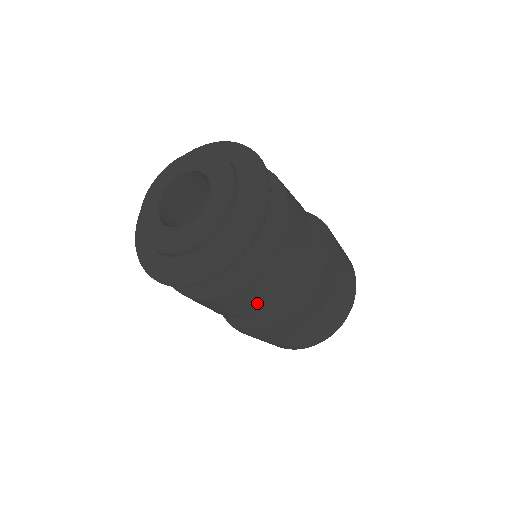
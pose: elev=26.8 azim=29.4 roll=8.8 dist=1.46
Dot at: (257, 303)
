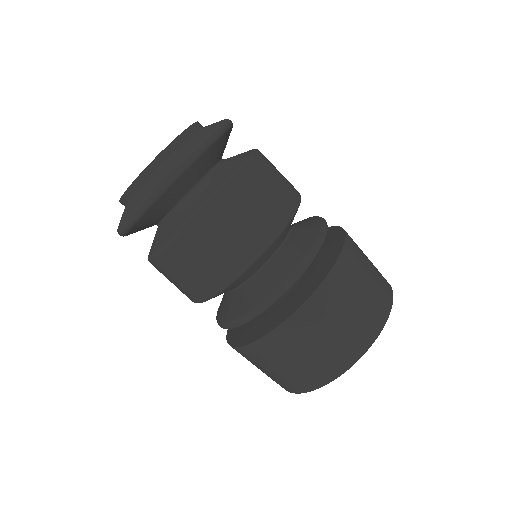
Dot at: (187, 284)
